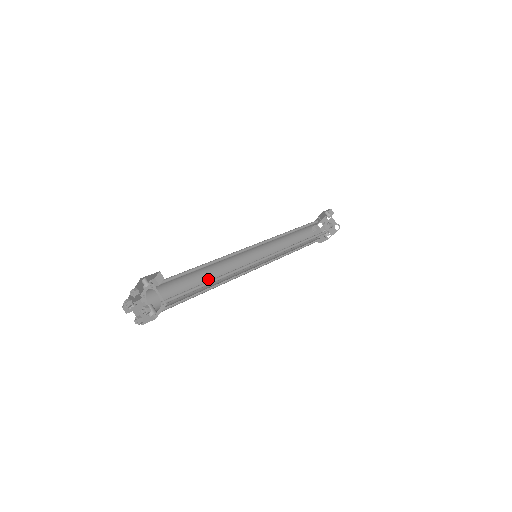
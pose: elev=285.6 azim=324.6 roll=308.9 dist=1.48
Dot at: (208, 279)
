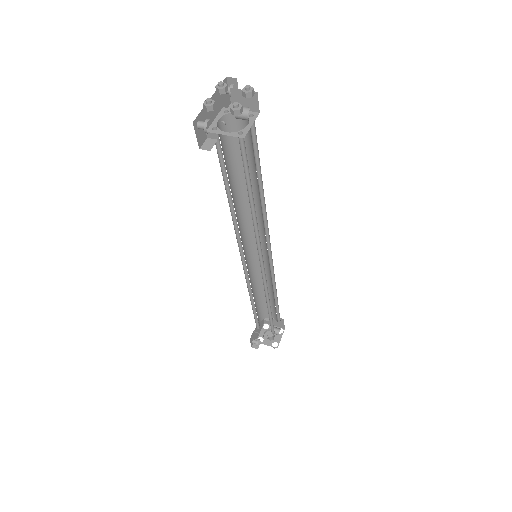
Dot at: occluded
